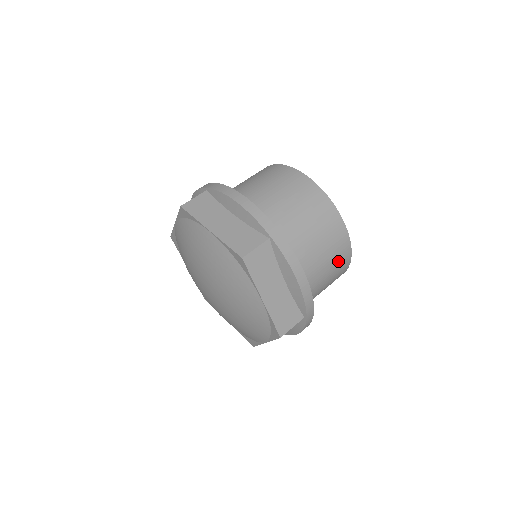
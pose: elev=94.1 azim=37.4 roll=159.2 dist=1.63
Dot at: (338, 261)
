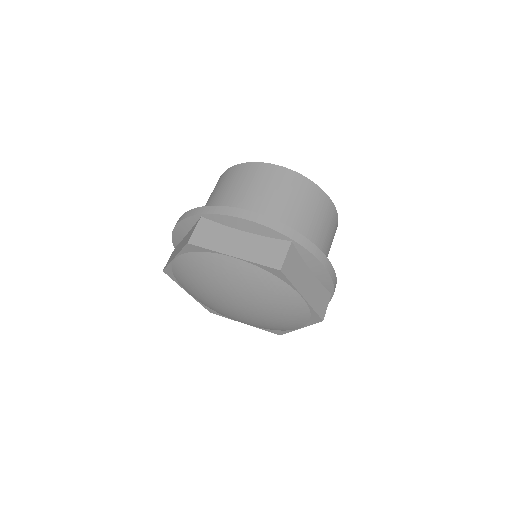
Dot at: (333, 232)
